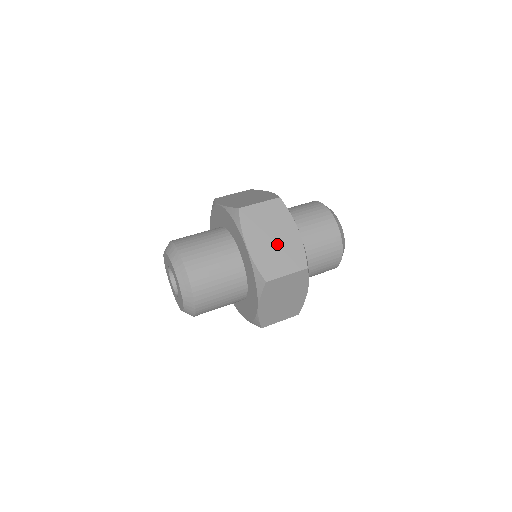
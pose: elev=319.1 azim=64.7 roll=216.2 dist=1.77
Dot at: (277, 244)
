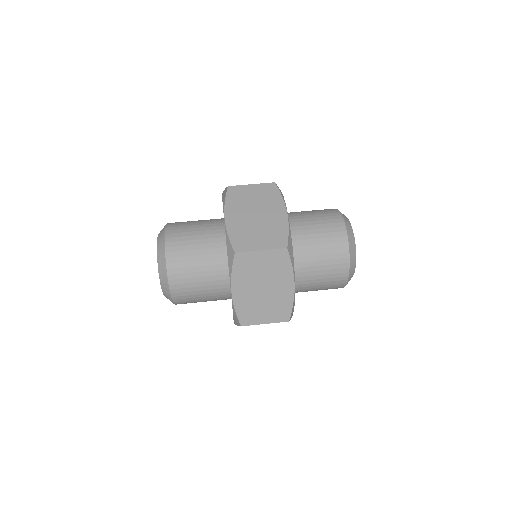
Dot at: (259, 221)
